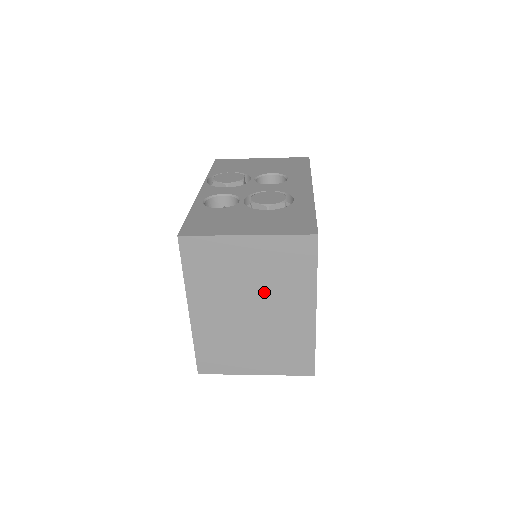
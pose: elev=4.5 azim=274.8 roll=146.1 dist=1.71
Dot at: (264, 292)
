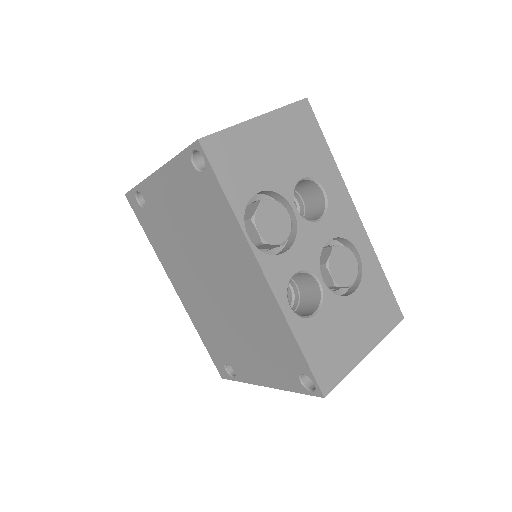
Dot at: occluded
